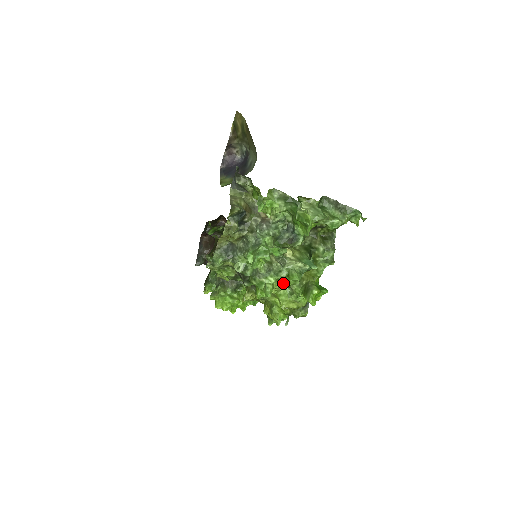
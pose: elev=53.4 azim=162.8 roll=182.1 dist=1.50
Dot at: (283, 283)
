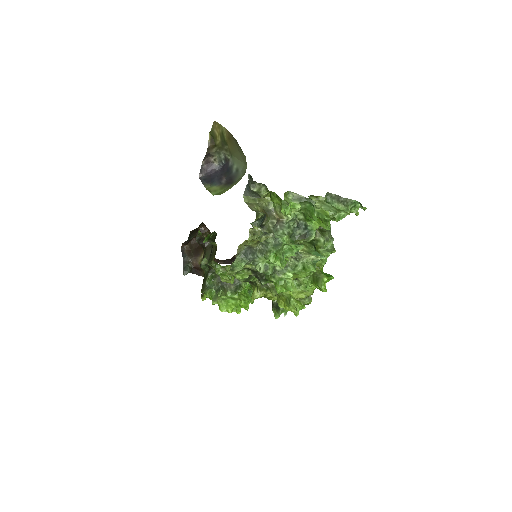
Dot at: (298, 276)
